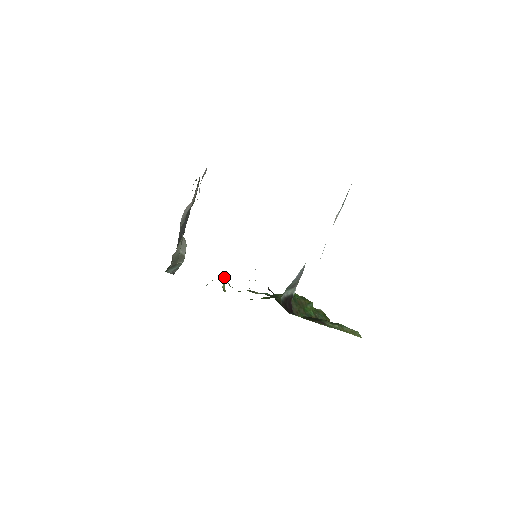
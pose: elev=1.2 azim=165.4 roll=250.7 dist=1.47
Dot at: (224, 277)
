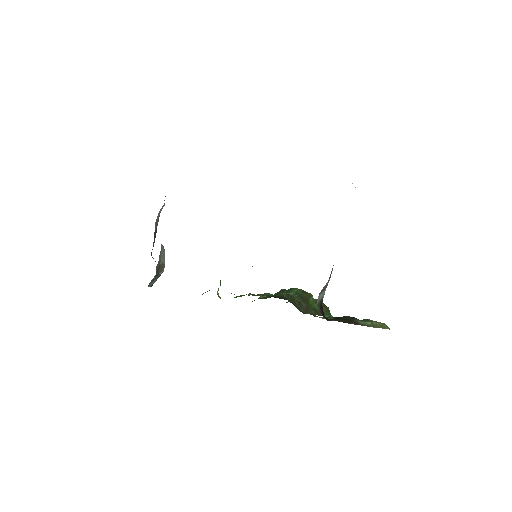
Dot at: (220, 283)
